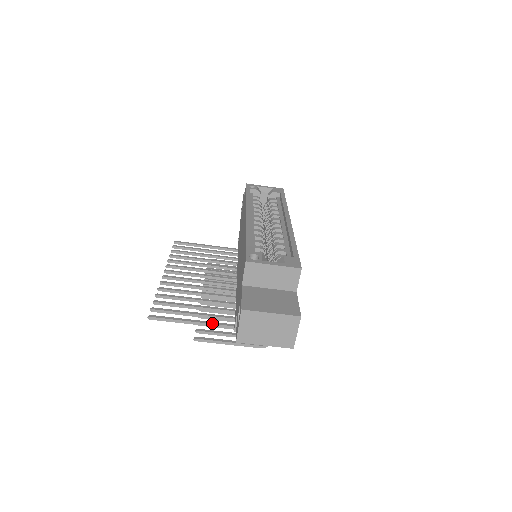
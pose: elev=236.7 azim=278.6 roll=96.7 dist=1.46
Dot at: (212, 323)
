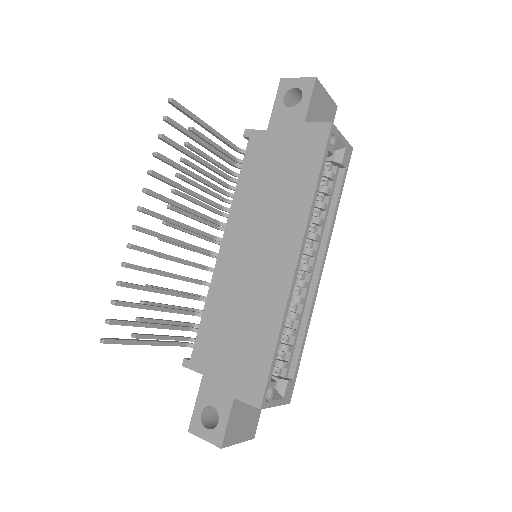
Dot at: (165, 345)
